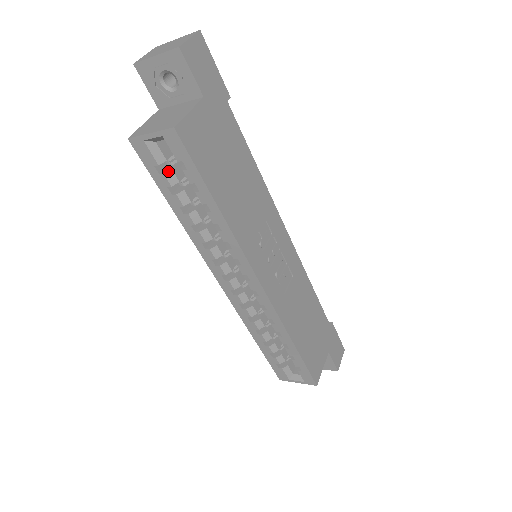
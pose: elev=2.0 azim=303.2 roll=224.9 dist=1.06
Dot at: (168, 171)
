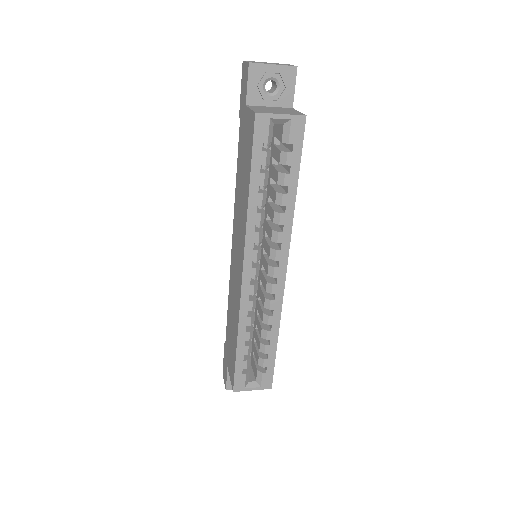
Dot at: (269, 151)
